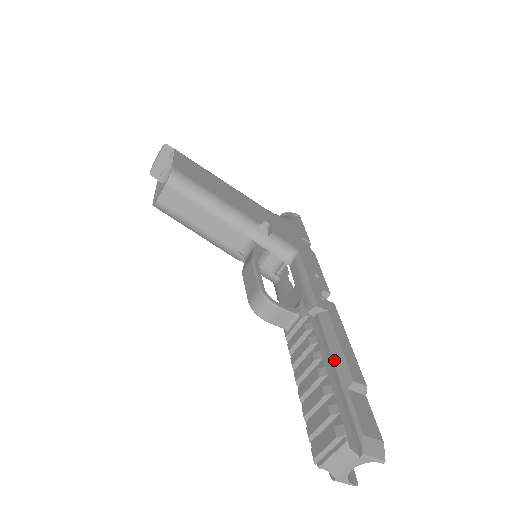
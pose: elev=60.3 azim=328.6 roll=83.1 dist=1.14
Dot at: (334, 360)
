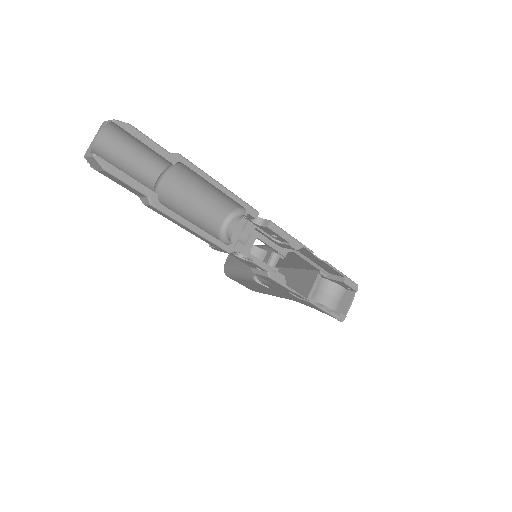
Dot at: (186, 175)
